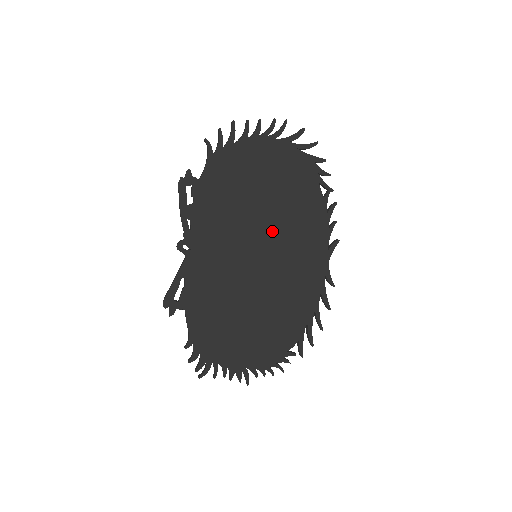
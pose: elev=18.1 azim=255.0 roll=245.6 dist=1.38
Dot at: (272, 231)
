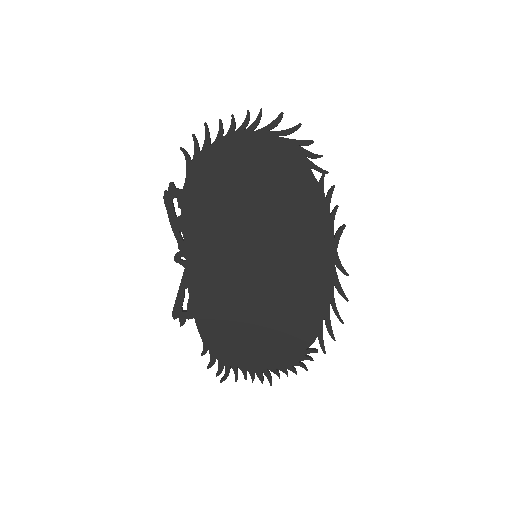
Dot at: (267, 228)
